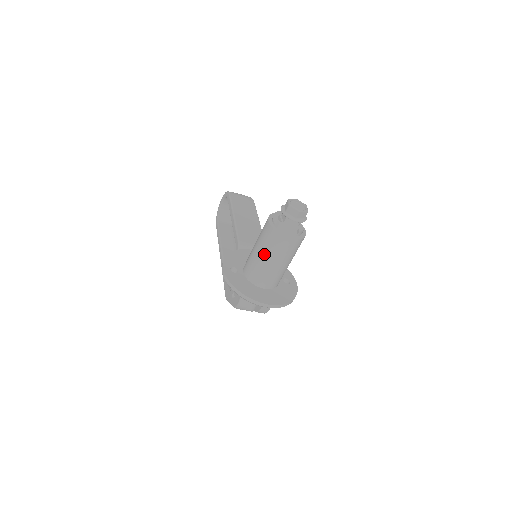
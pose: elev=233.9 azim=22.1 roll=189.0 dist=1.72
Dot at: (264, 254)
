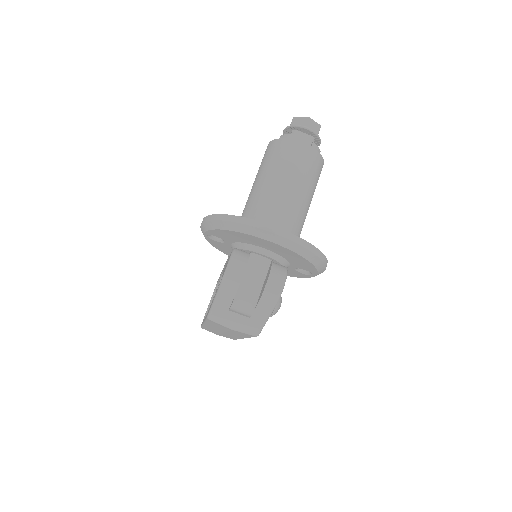
Dot at: (265, 177)
